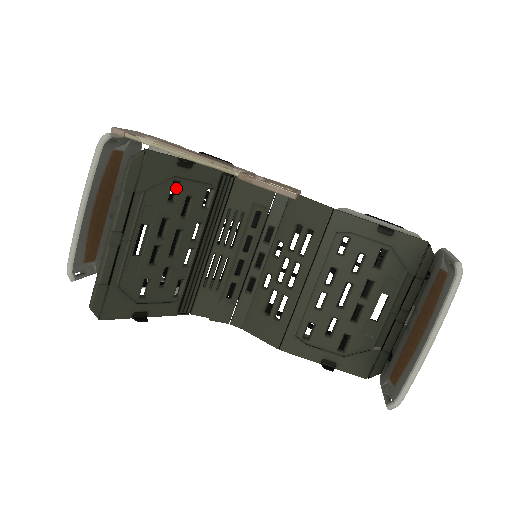
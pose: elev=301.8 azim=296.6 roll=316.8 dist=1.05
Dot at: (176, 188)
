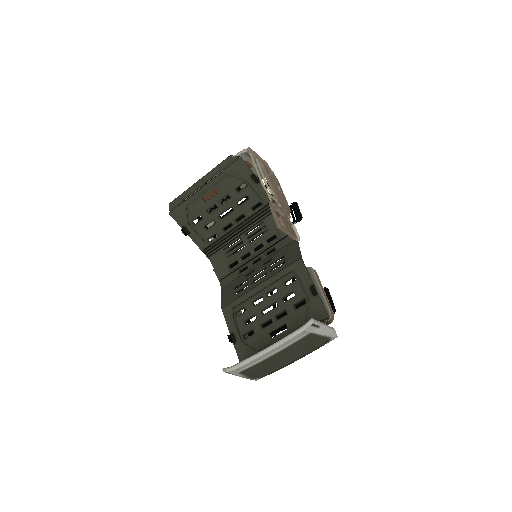
Dot at: (244, 187)
